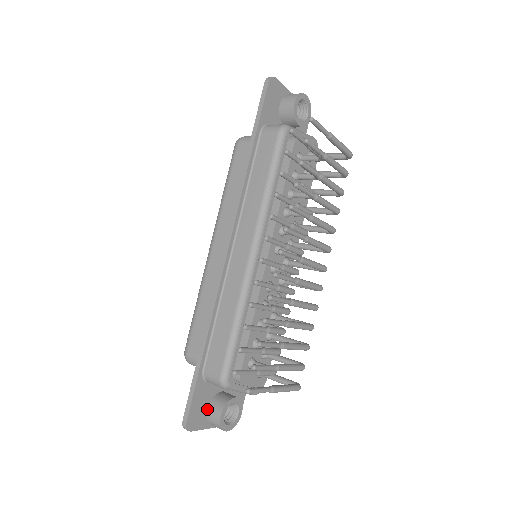
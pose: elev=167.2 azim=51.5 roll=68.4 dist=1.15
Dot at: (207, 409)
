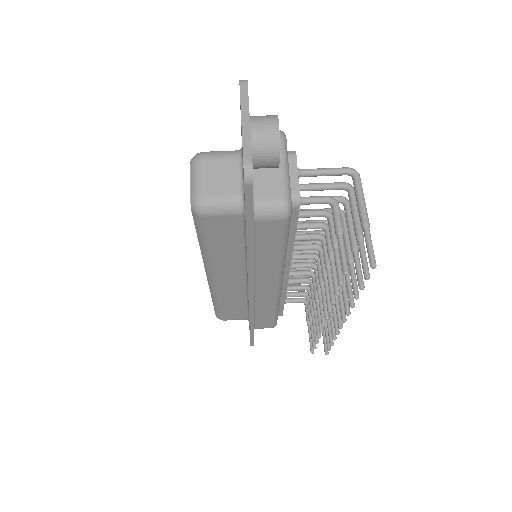
Dot at: occluded
